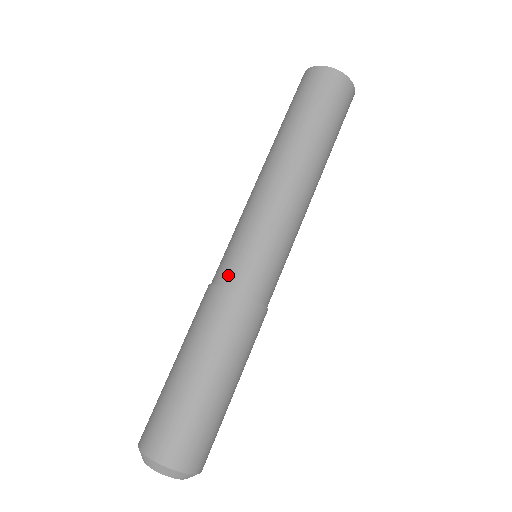
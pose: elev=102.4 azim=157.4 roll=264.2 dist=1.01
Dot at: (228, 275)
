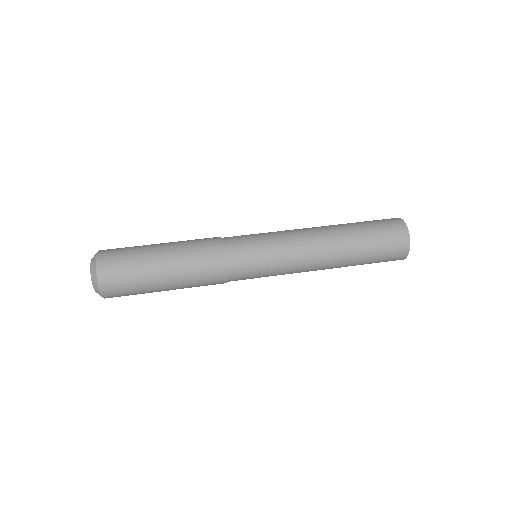
Dot at: occluded
